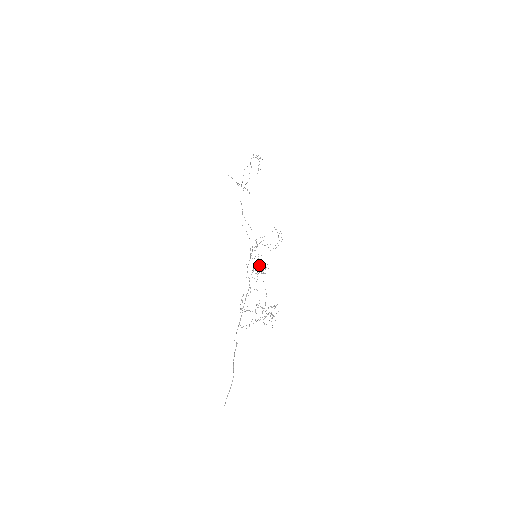
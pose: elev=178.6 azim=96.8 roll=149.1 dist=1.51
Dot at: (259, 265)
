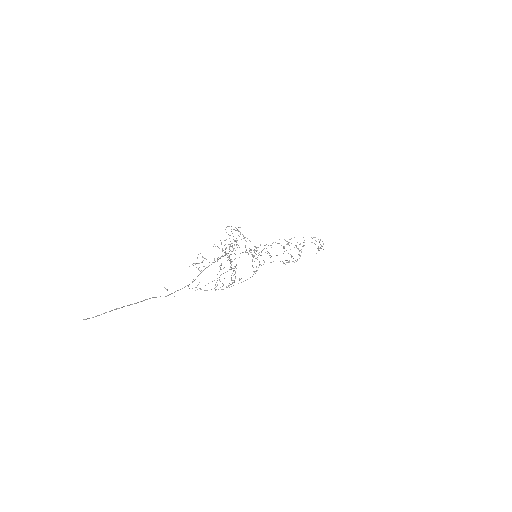
Dot at: (237, 229)
